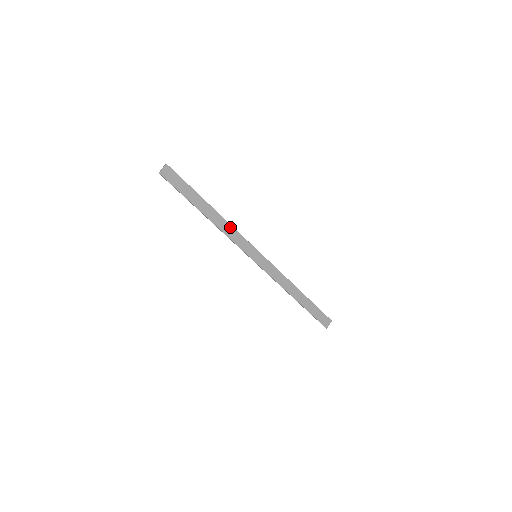
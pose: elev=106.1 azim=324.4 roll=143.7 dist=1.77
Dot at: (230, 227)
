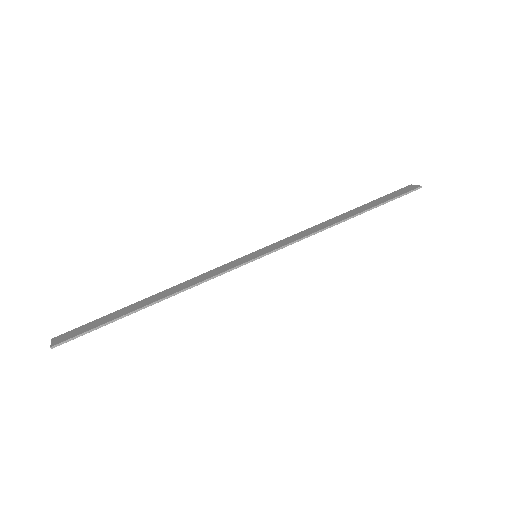
Dot at: (192, 280)
